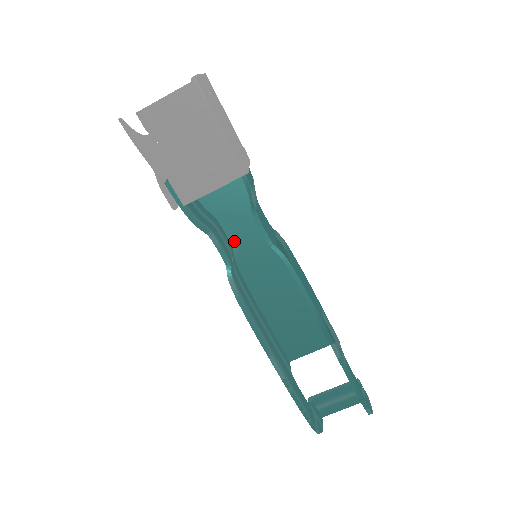
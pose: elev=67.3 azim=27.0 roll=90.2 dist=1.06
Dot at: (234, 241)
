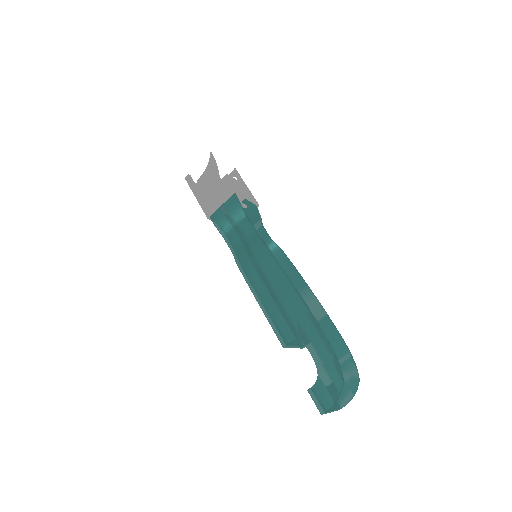
Dot at: occluded
